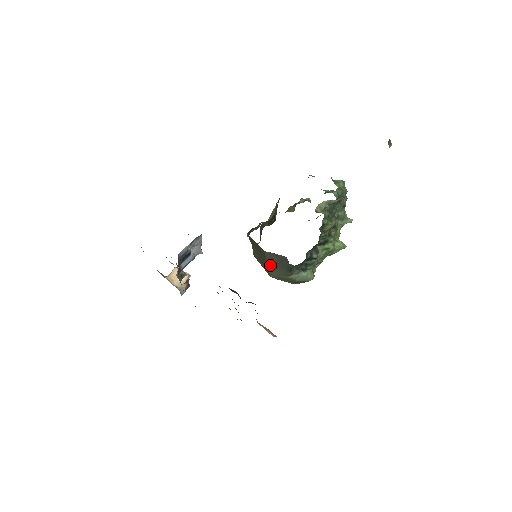
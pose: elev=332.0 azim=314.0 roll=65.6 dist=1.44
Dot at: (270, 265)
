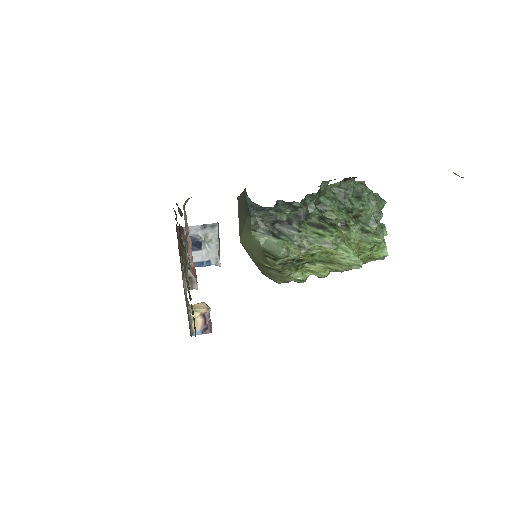
Dot at: (240, 219)
